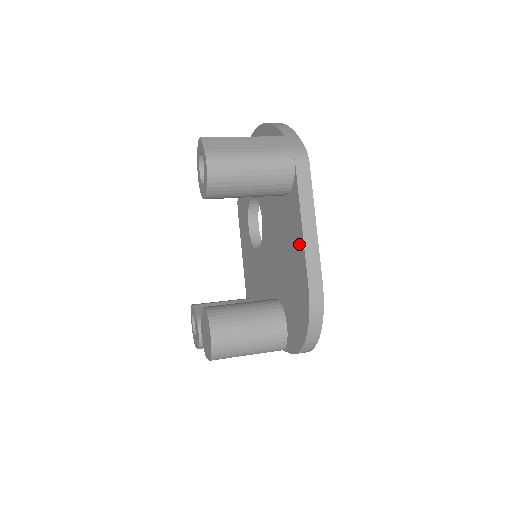
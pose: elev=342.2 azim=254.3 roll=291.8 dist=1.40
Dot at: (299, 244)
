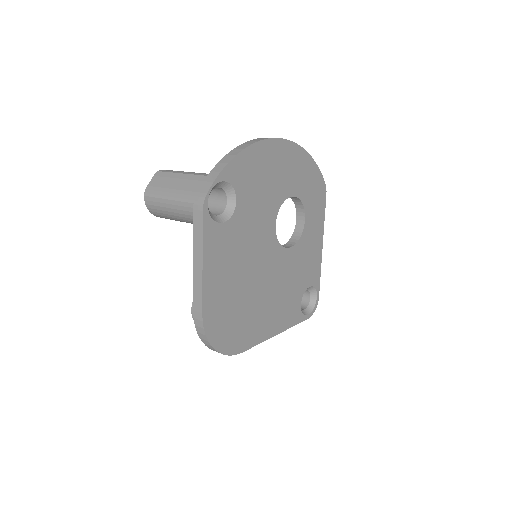
Dot at: occluded
